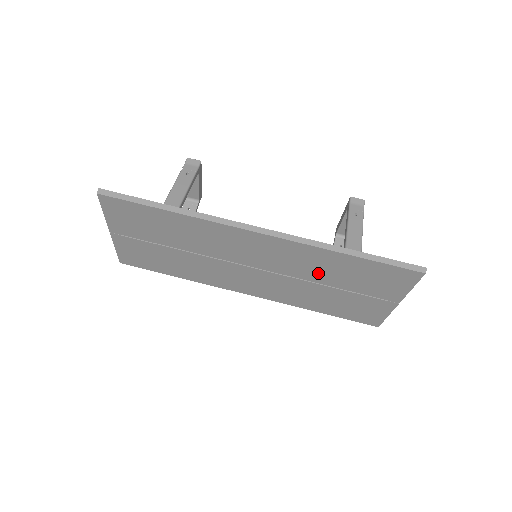
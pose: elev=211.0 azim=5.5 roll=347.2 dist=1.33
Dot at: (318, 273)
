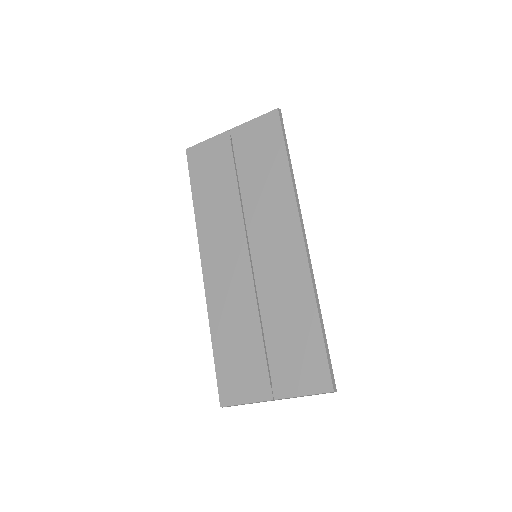
Dot at: (276, 308)
